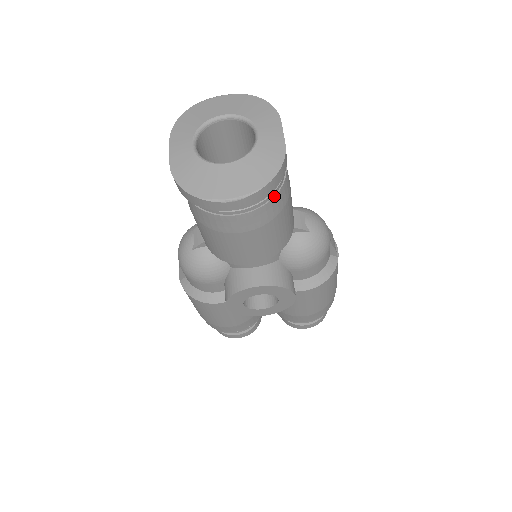
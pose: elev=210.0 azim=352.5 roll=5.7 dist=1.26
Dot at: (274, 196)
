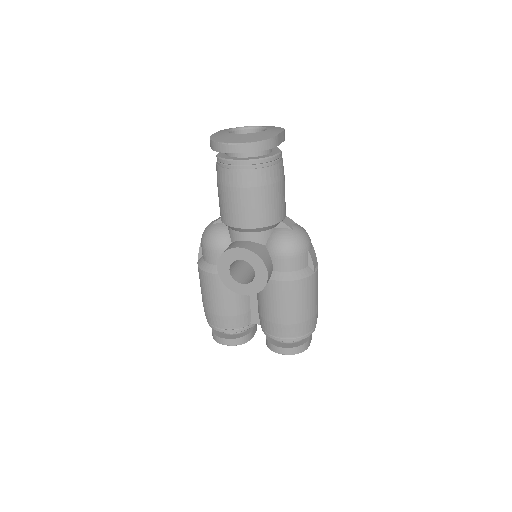
Dot at: (264, 167)
